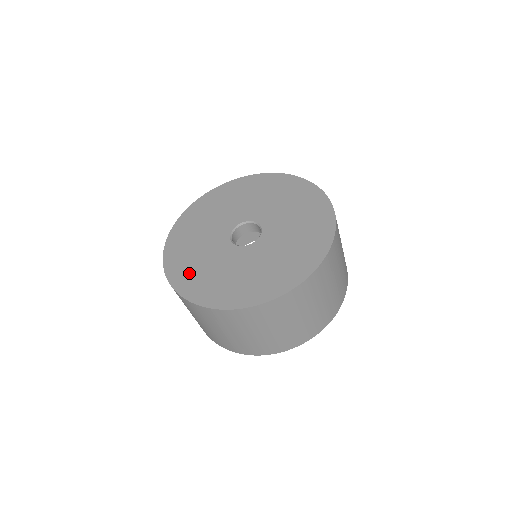
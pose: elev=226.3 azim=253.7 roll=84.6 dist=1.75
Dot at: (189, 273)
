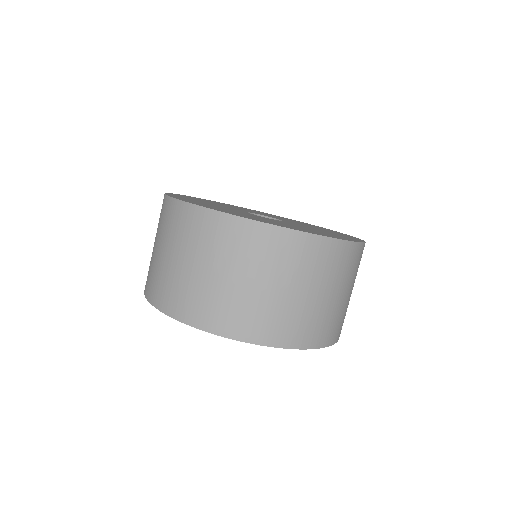
Dot at: occluded
